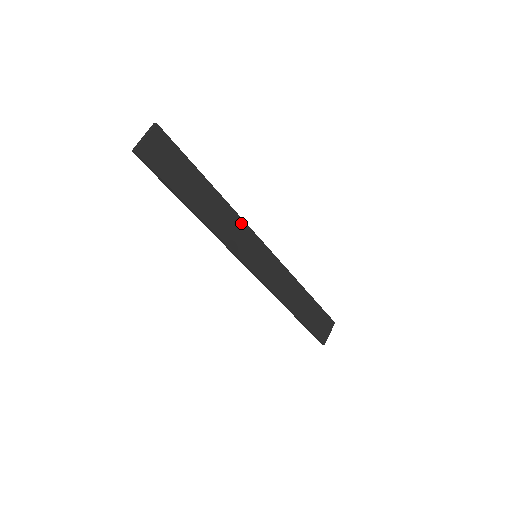
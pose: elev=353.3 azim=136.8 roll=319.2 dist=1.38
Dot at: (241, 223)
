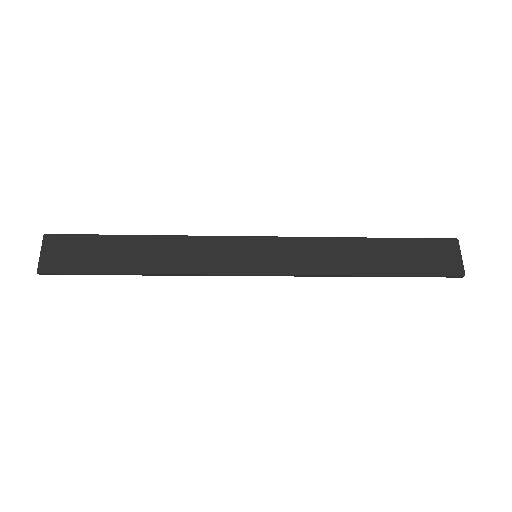
Dot at: (206, 241)
